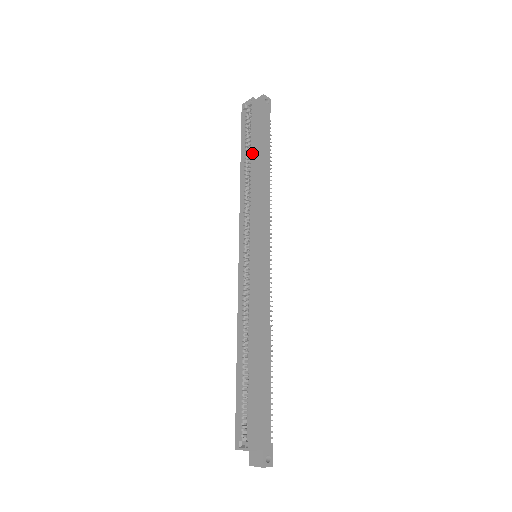
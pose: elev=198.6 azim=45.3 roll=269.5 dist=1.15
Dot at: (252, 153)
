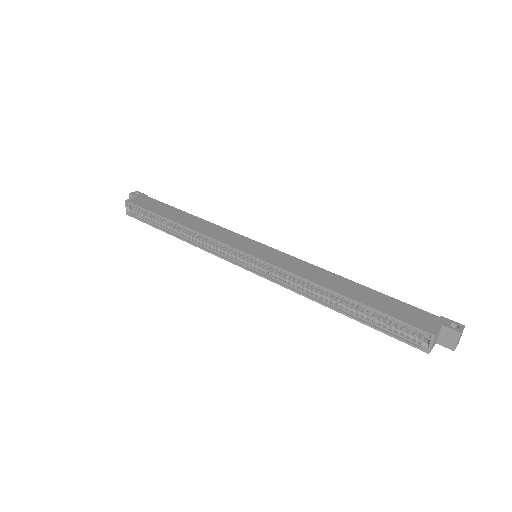
Dot at: (167, 219)
